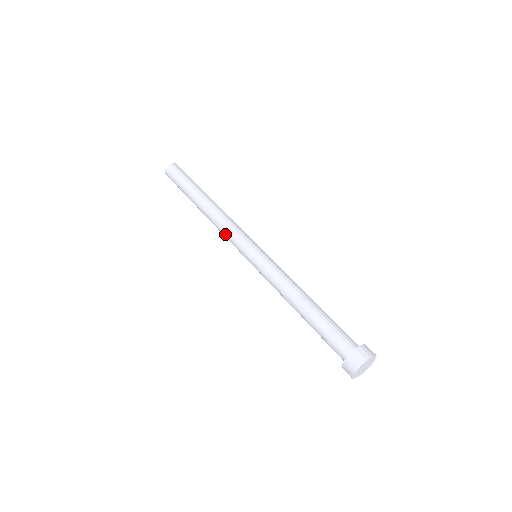
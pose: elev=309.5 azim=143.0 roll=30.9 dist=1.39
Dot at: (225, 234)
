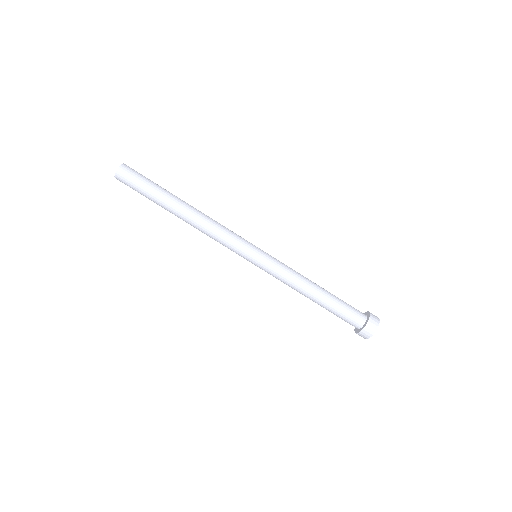
Dot at: (220, 240)
